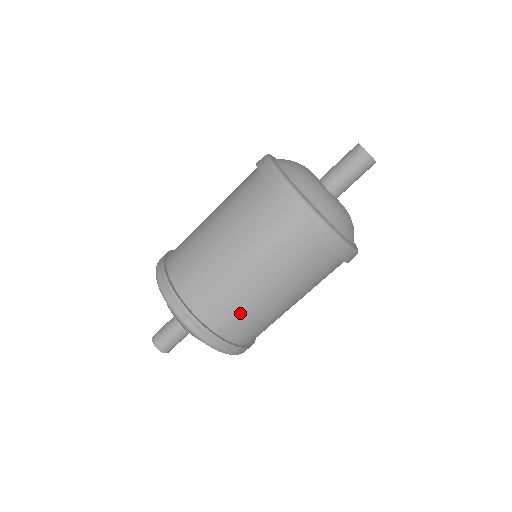
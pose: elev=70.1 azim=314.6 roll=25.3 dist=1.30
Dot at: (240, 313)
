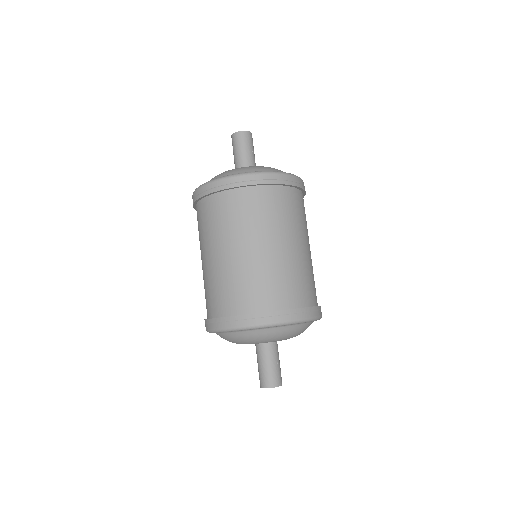
Dot at: (261, 281)
